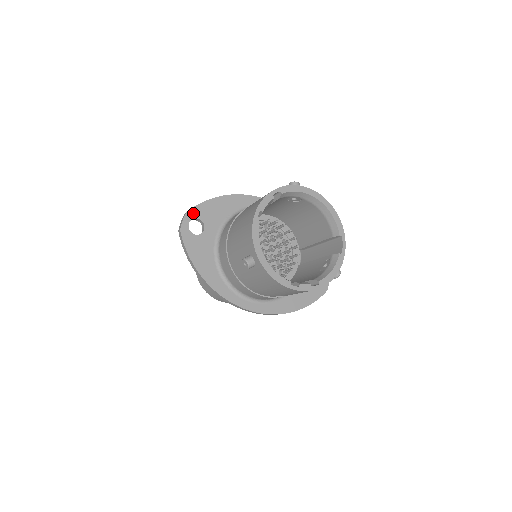
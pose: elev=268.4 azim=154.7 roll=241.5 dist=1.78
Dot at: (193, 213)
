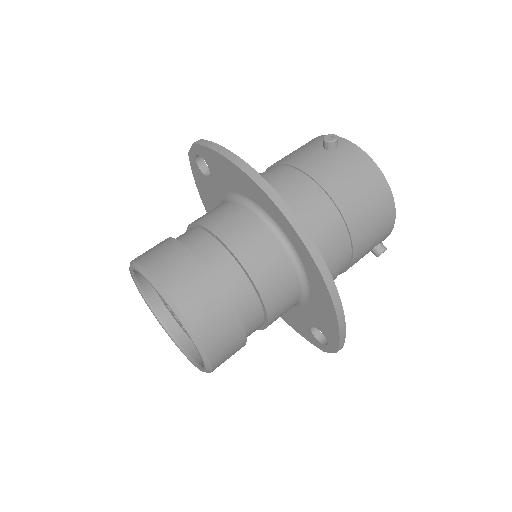
Dot at: occluded
